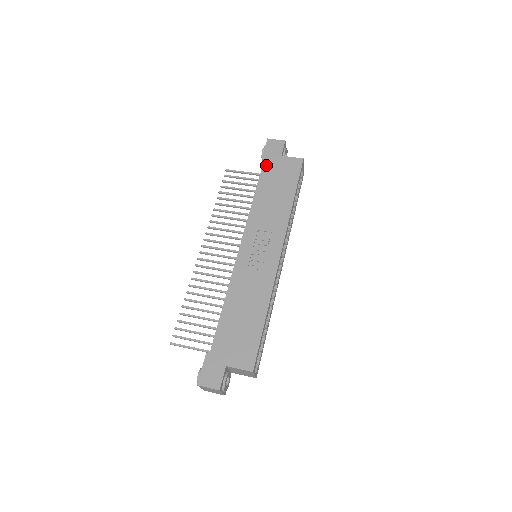
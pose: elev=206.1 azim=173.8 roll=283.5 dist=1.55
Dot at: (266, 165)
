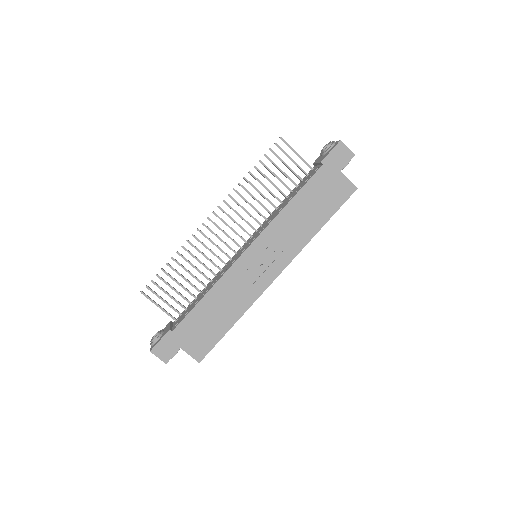
Dot at: (320, 173)
